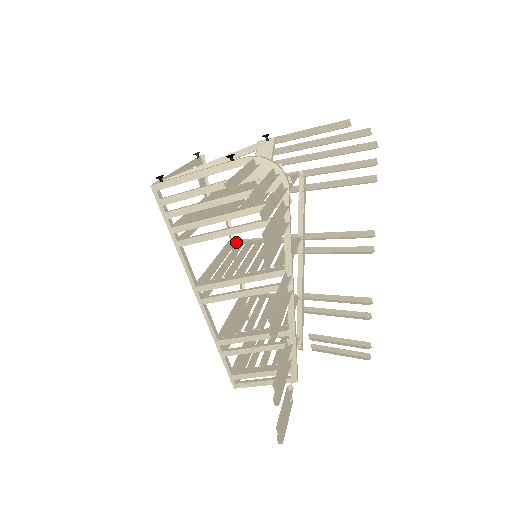
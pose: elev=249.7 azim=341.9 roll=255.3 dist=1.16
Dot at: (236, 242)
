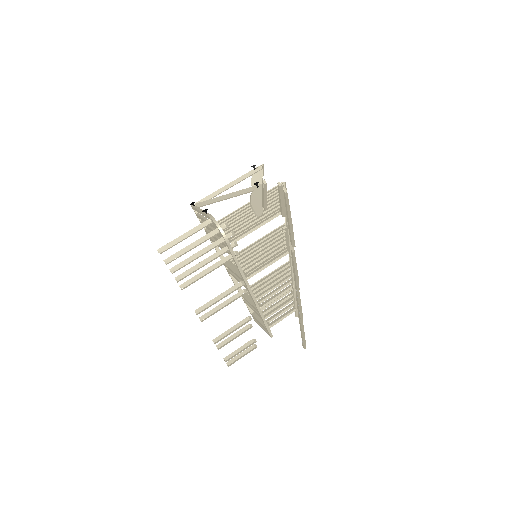
Dot at: (285, 227)
